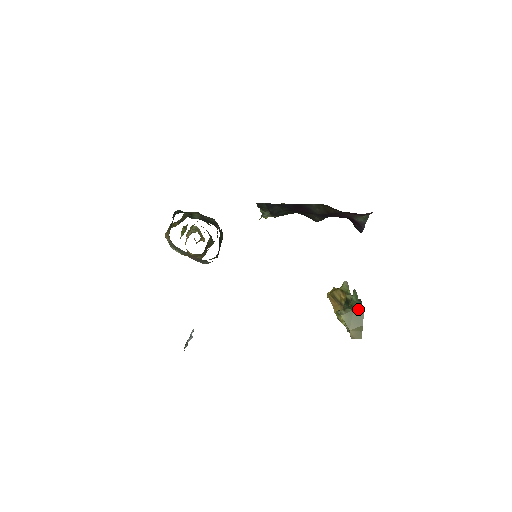
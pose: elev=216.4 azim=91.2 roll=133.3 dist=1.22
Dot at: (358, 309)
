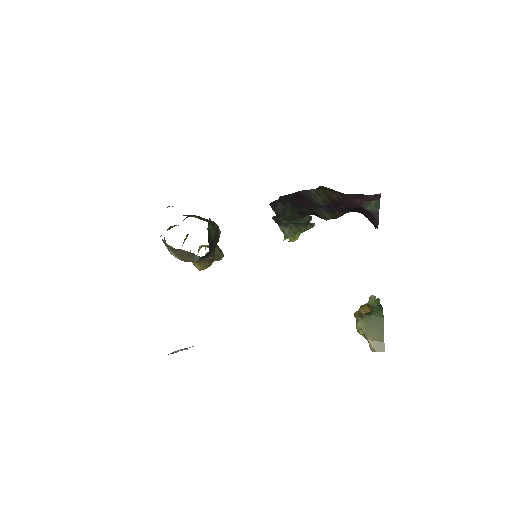
Dot at: (377, 314)
